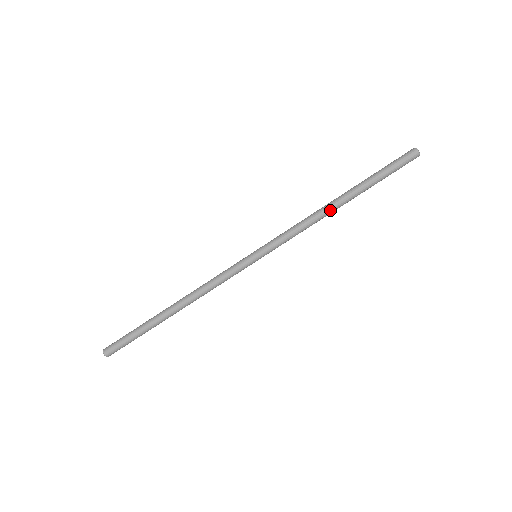
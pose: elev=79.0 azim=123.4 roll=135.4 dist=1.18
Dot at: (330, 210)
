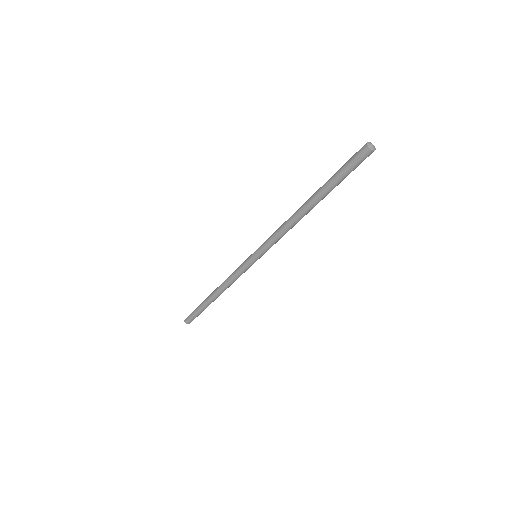
Dot at: (302, 217)
